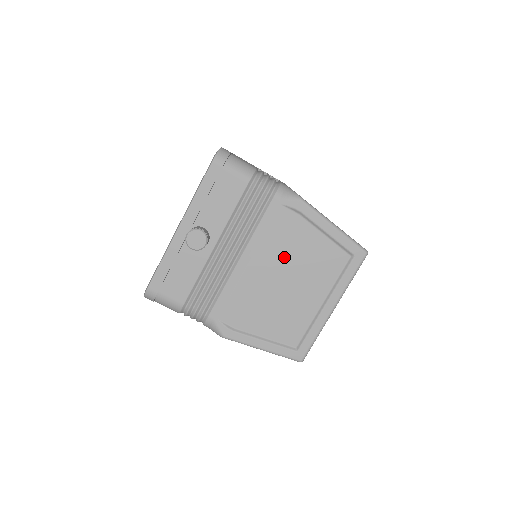
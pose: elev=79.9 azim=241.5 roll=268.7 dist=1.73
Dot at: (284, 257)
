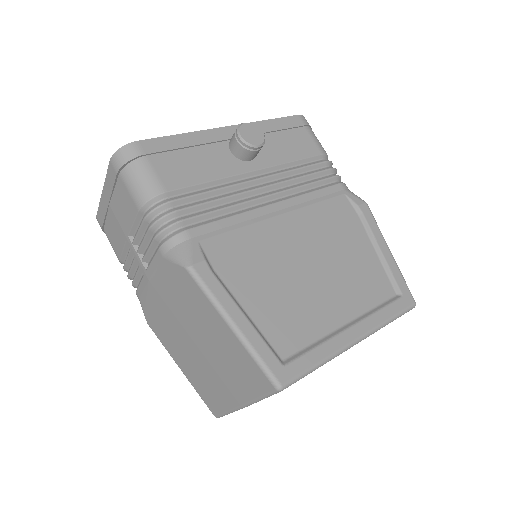
Dot at: (324, 240)
